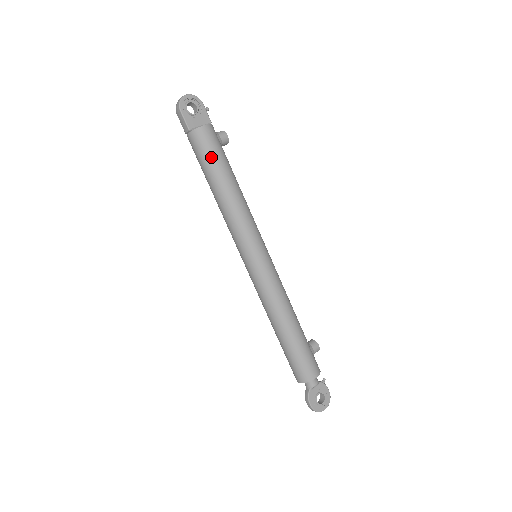
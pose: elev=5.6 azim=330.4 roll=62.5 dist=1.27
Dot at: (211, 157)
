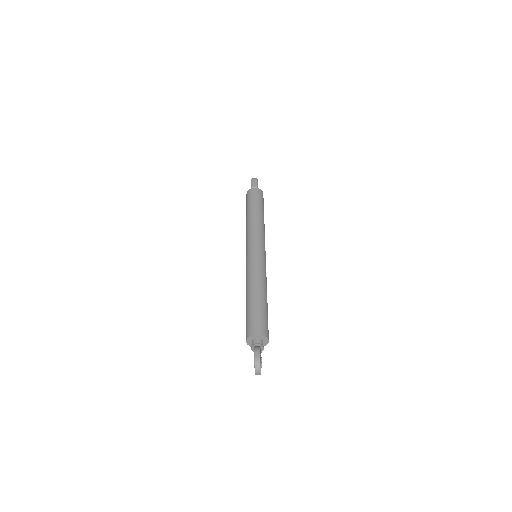
Dot at: (262, 203)
